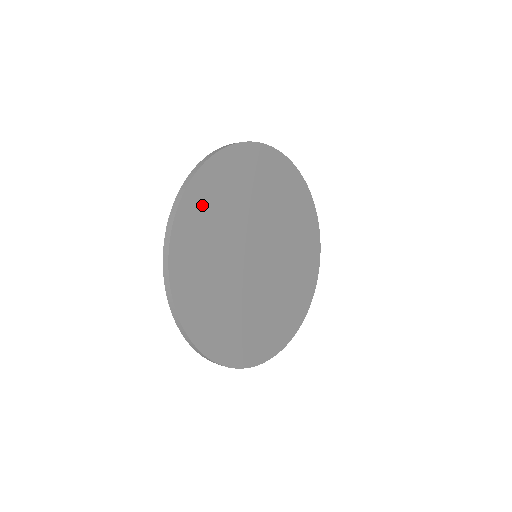
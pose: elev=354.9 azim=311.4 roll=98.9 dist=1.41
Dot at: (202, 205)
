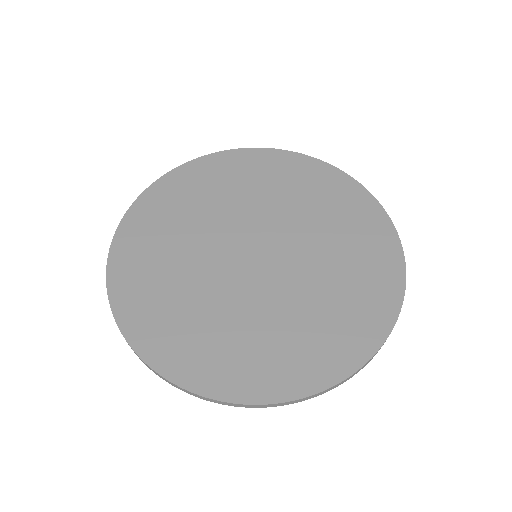
Dot at: (187, 185)
